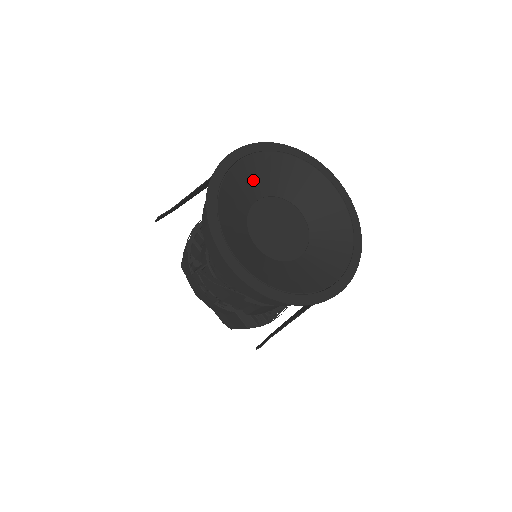
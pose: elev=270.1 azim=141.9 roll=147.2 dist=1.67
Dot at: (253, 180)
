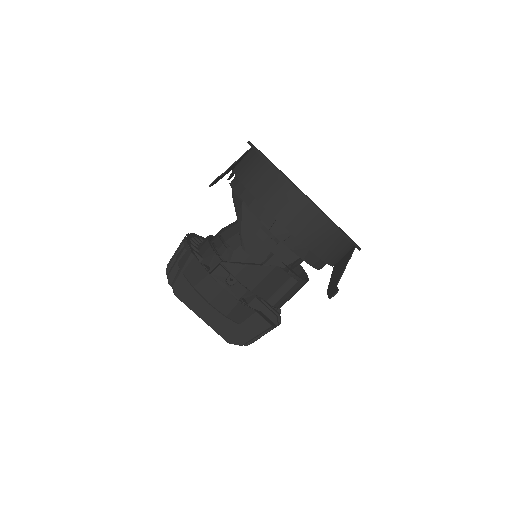
Dot at: occluded
